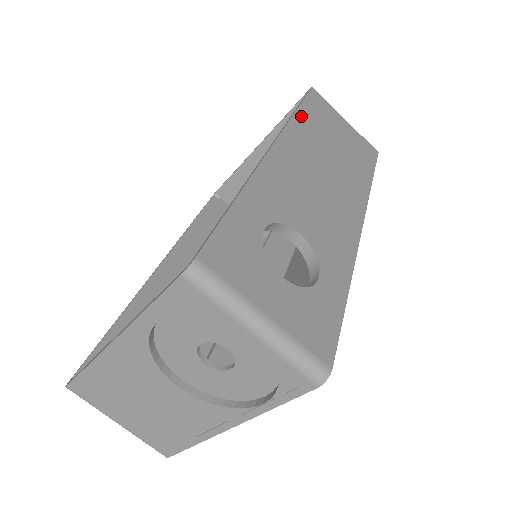
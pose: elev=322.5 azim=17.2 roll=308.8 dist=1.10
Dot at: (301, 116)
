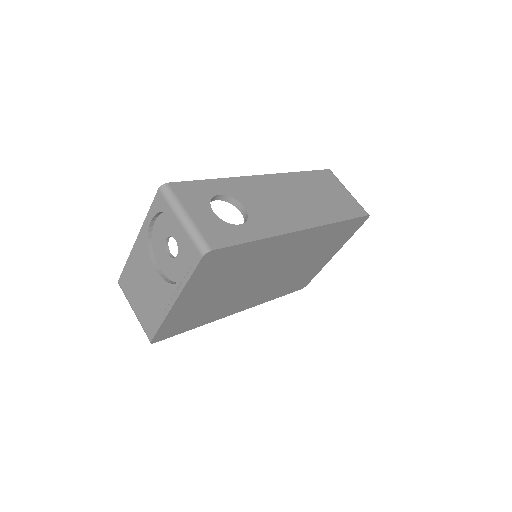
Dot at: (301, 175)
